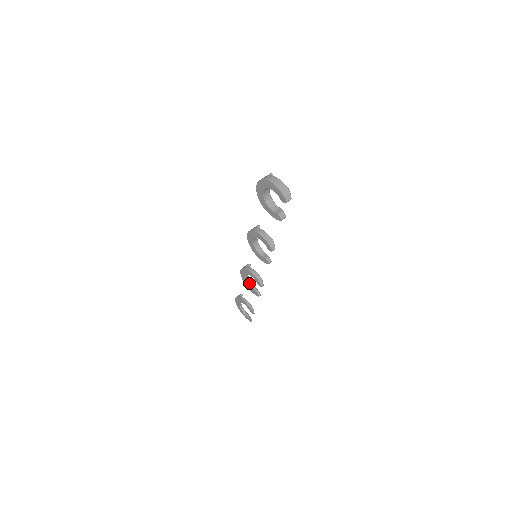
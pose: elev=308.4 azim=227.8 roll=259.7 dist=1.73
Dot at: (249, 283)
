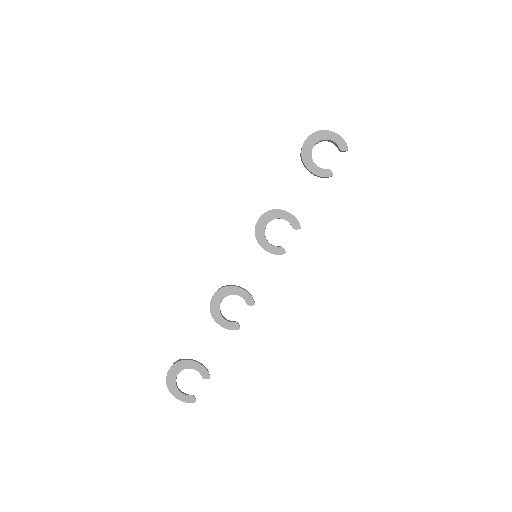
Dot at: (222, 315)
